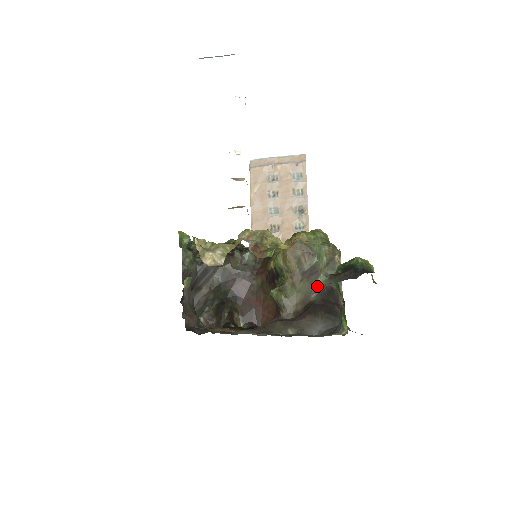
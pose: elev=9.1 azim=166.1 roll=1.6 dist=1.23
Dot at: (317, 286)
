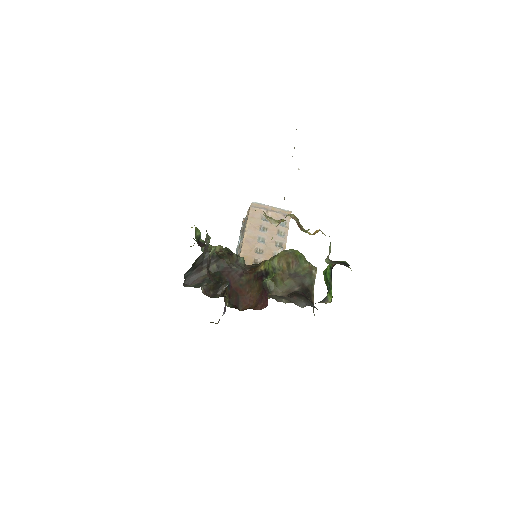
Dot at: (299, 284)
